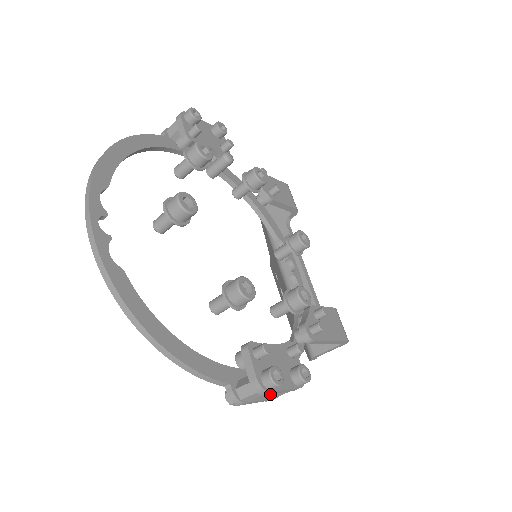
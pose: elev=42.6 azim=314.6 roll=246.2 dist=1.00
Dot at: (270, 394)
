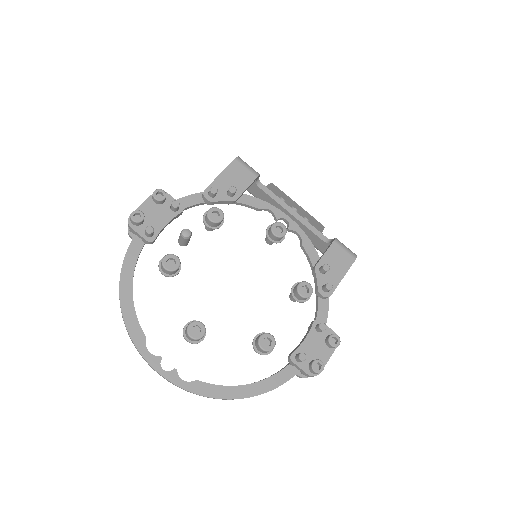
Dot at: occluded
